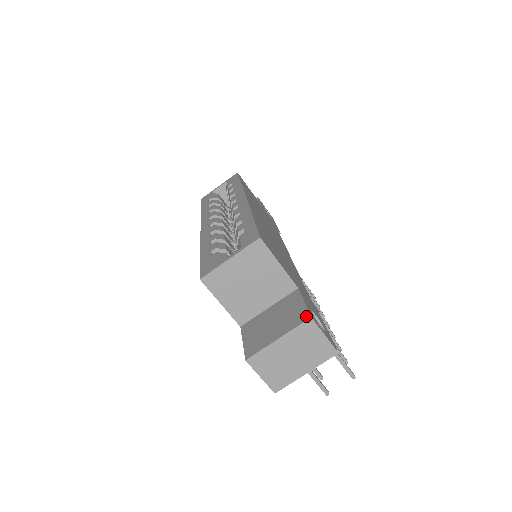
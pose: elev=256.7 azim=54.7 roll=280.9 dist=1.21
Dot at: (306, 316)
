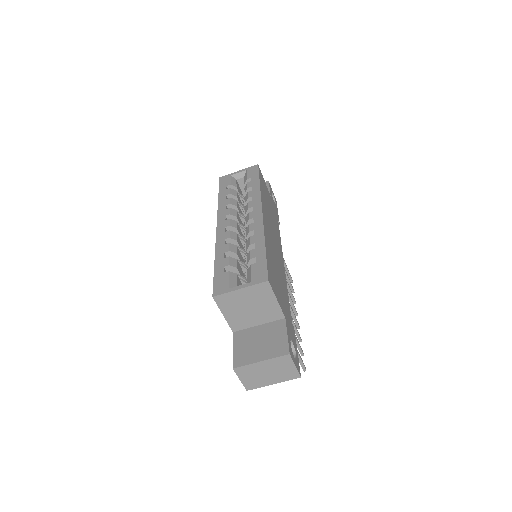
Dot at: (286, 351)
